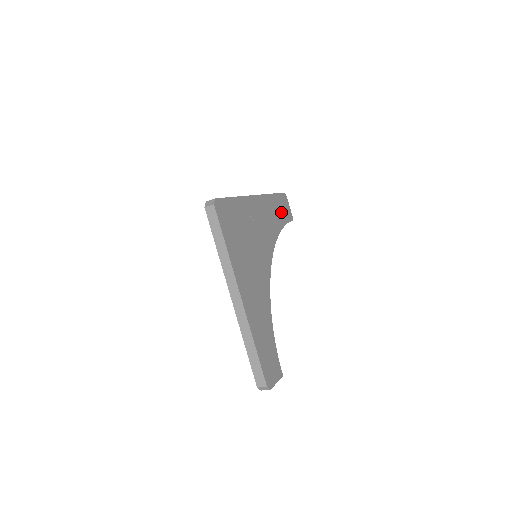
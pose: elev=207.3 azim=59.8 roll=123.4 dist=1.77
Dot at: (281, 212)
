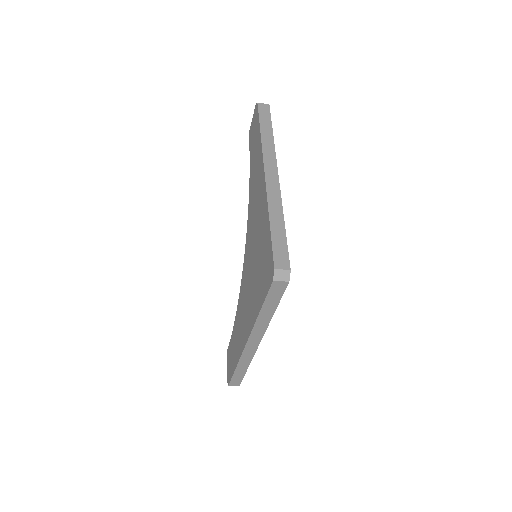
Dot at: occluded
